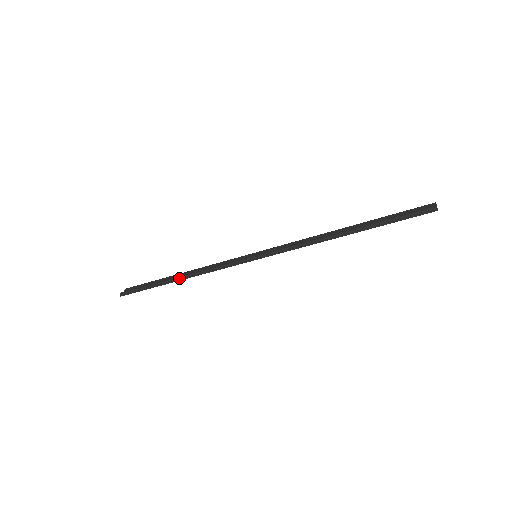
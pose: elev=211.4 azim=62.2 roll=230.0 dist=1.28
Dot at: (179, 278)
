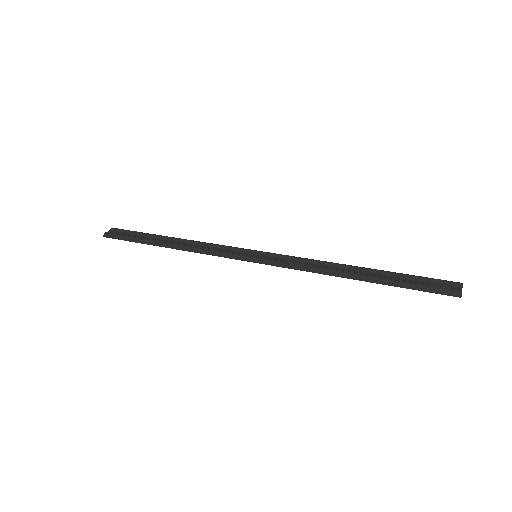
Dot at: (169, 245)
